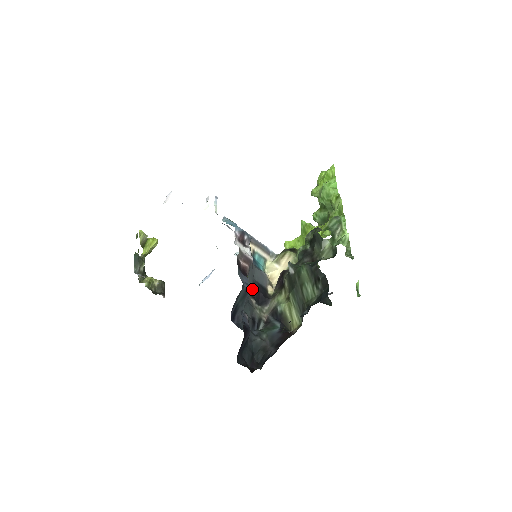
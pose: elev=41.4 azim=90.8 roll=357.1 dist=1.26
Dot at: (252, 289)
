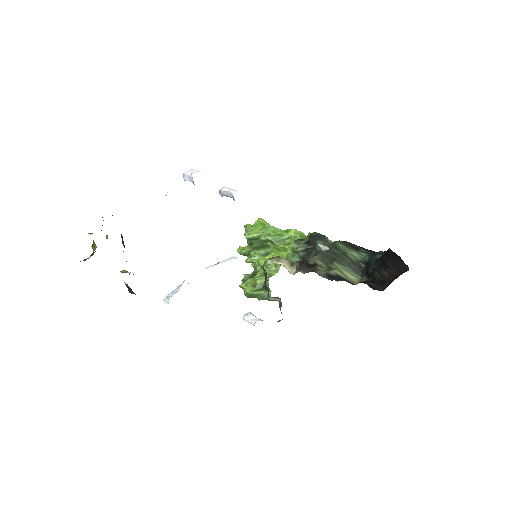
Dot at: occluded
